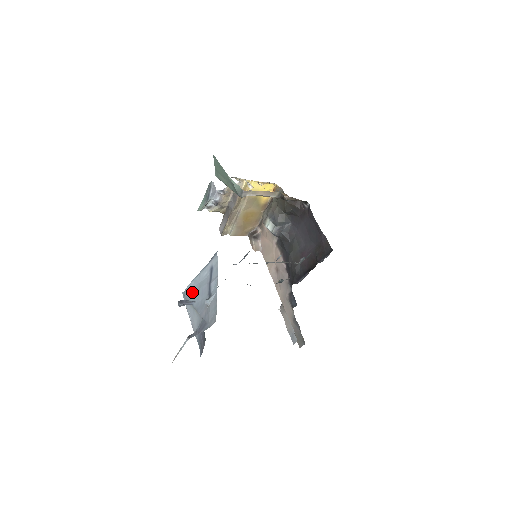
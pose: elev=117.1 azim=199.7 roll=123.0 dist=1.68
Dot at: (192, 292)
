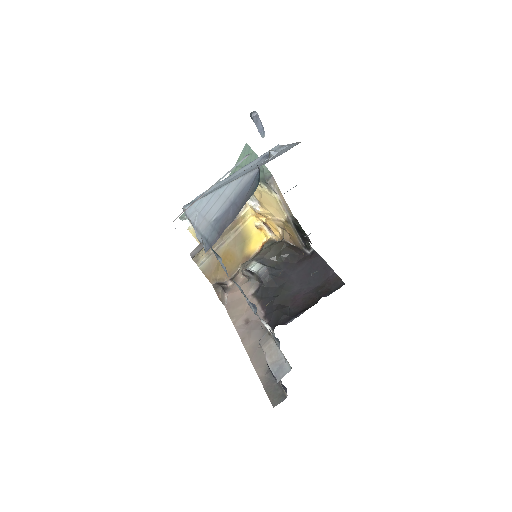
Dot at: (215, 188)
